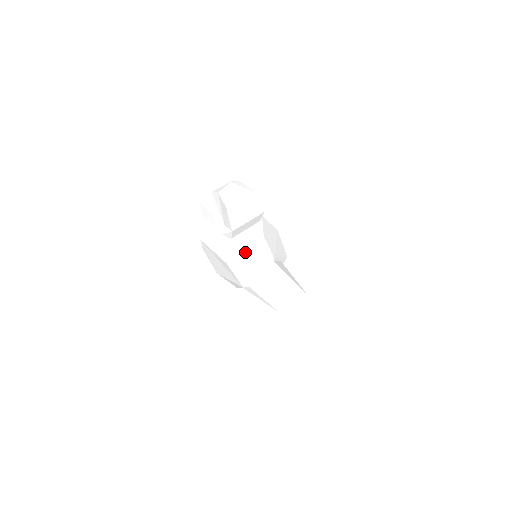
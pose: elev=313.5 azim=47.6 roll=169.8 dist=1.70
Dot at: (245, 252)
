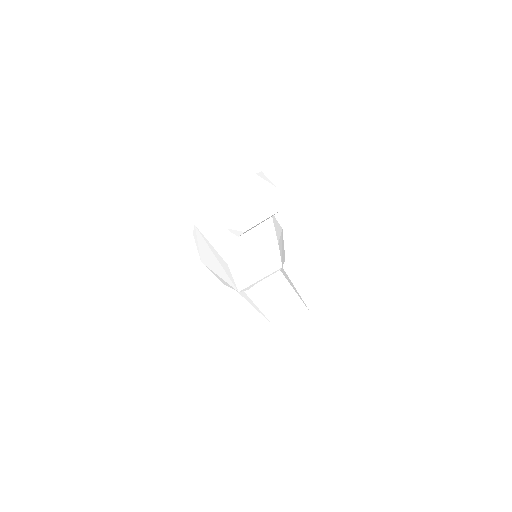
Dot at: (252, 256)
